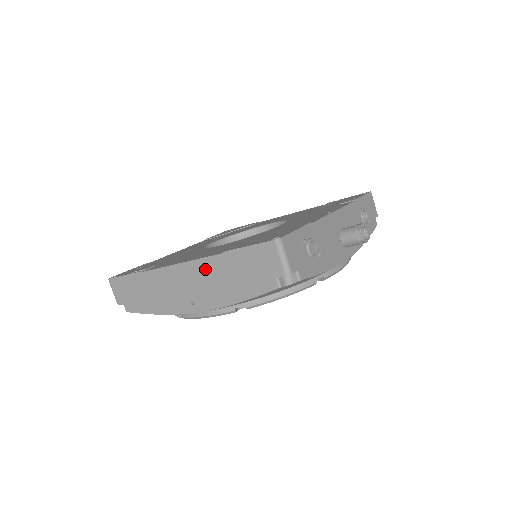
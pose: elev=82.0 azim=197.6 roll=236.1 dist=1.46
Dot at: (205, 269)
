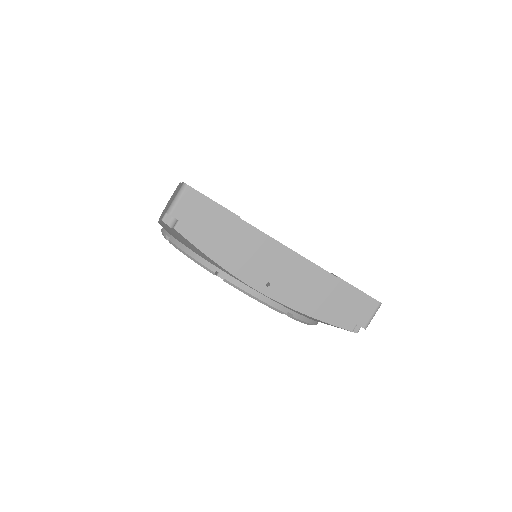
Dot at: (309, 273)
